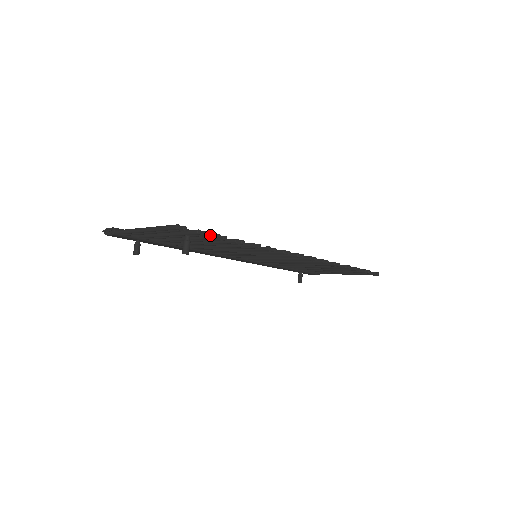
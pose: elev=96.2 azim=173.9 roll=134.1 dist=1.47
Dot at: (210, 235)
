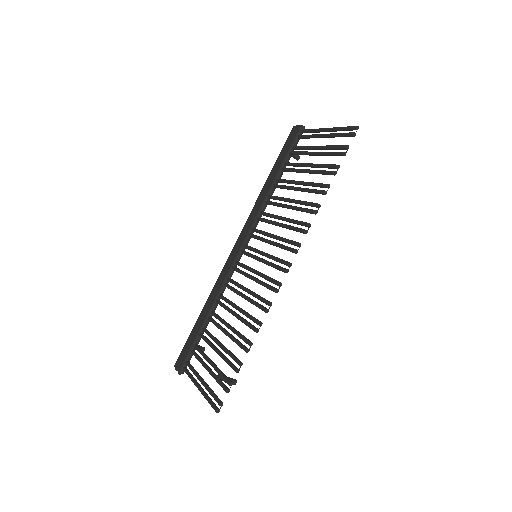
Dot at: occluded
